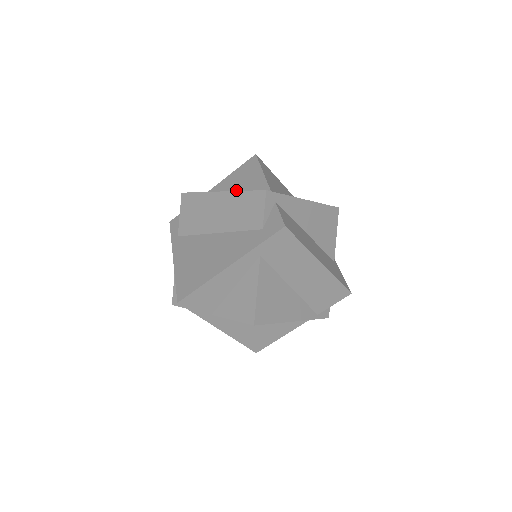
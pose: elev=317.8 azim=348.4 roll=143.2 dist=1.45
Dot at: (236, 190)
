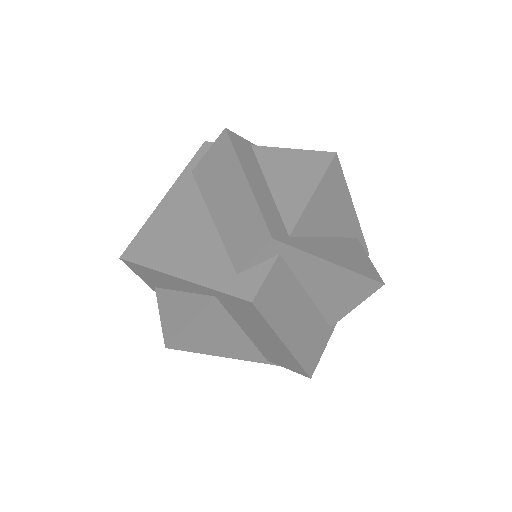
Dot at: (275, 181)
